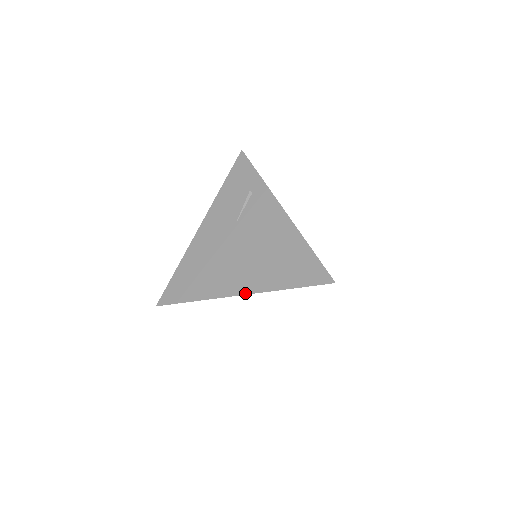
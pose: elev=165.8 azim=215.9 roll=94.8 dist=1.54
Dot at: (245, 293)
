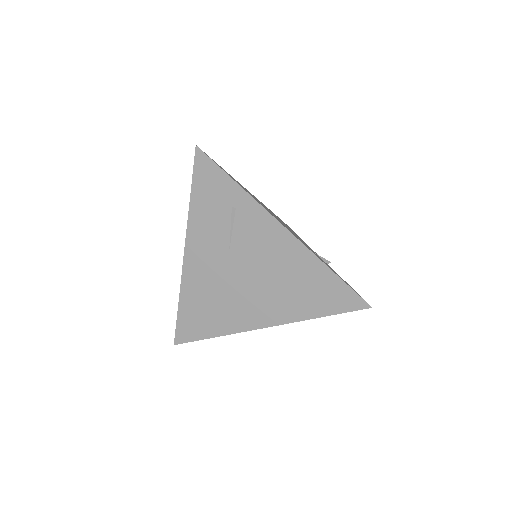
Dot at: (272, 325)
